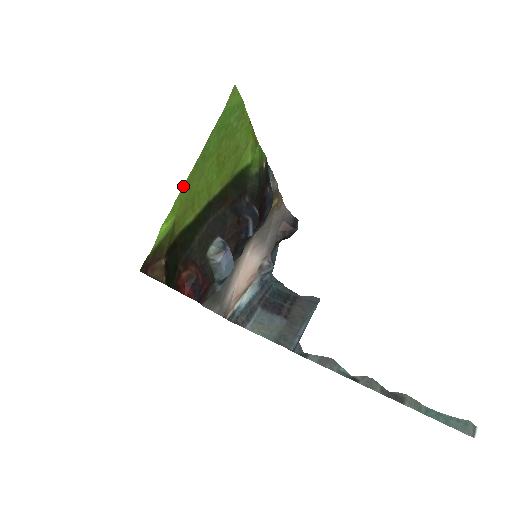
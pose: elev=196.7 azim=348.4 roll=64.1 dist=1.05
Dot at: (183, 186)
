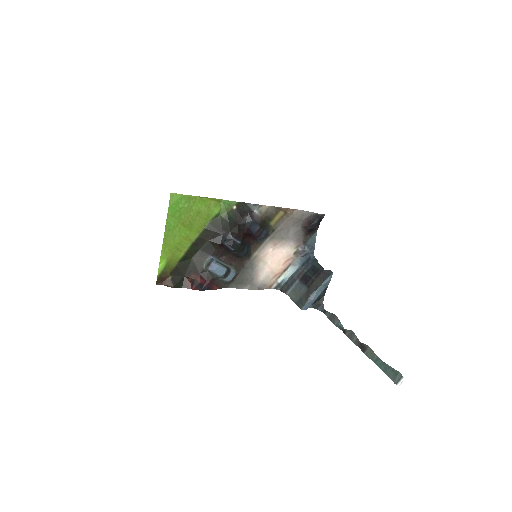
Dot at: (162, 246)
